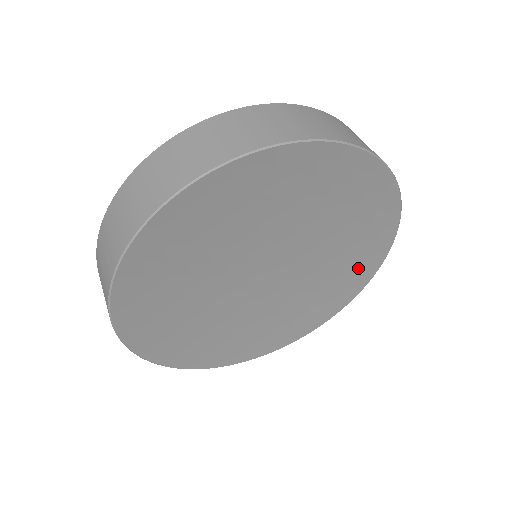
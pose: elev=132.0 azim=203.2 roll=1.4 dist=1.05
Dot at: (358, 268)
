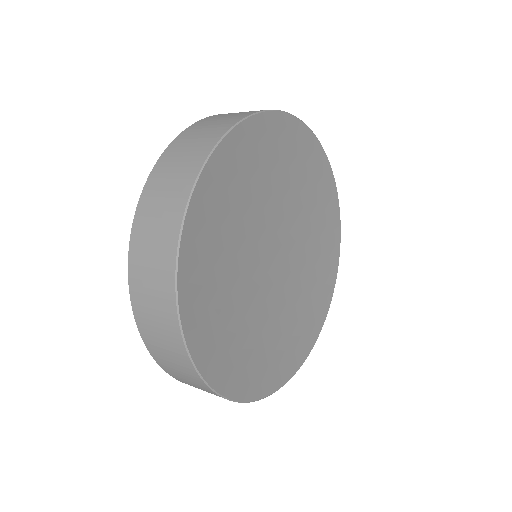
Dot at: (298, 342)
